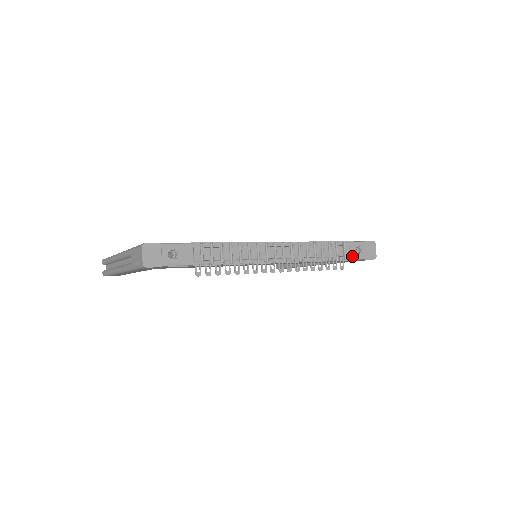
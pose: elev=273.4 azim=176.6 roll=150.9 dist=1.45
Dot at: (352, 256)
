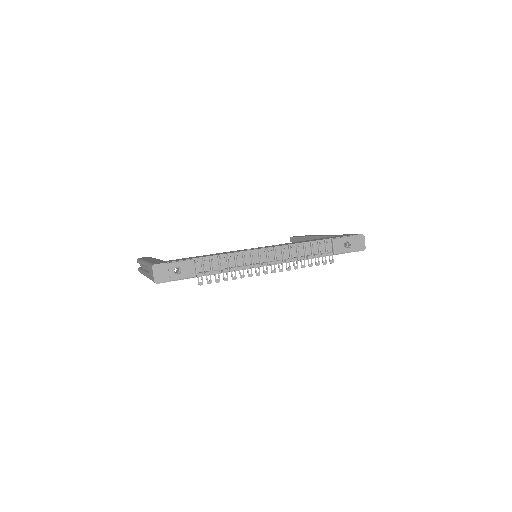
Dot at: (341, 251)
